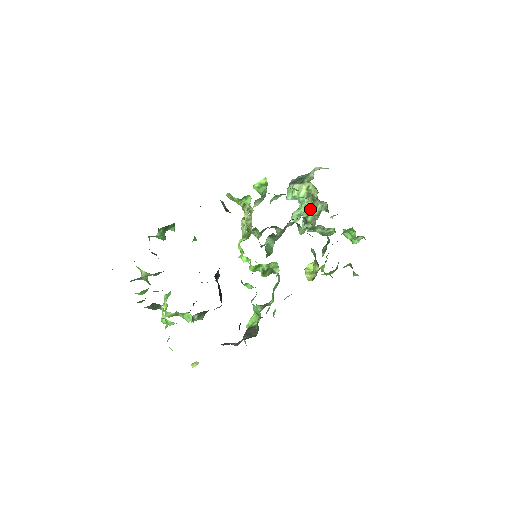
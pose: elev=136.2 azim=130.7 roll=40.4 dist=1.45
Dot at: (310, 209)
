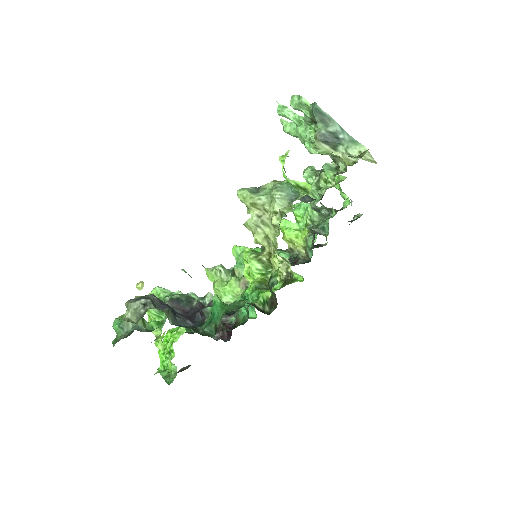
Dot at: occluded
